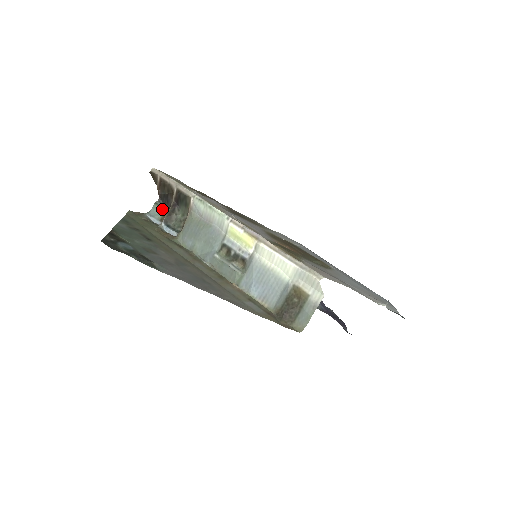
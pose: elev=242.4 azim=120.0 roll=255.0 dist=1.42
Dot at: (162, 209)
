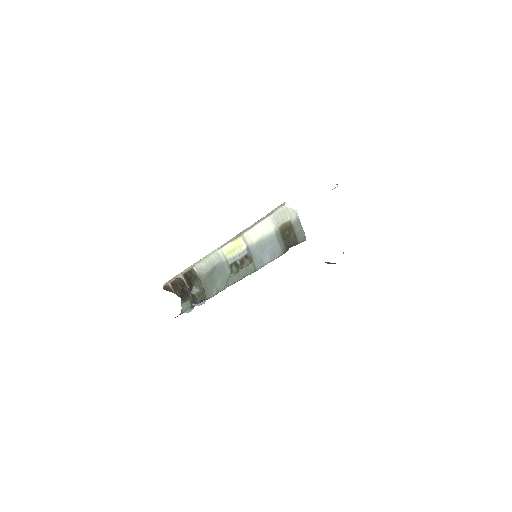
Dot at: (187, 301)
